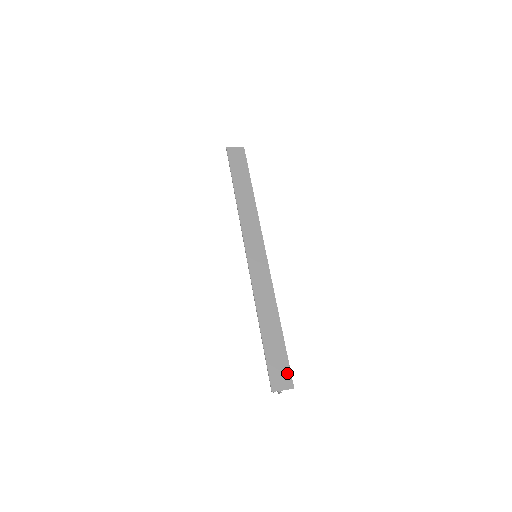
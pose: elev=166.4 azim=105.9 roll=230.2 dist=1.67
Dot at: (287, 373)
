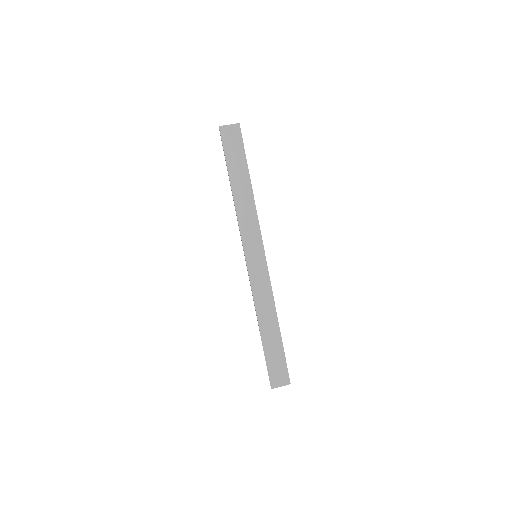
Dot at: (285, 372)
